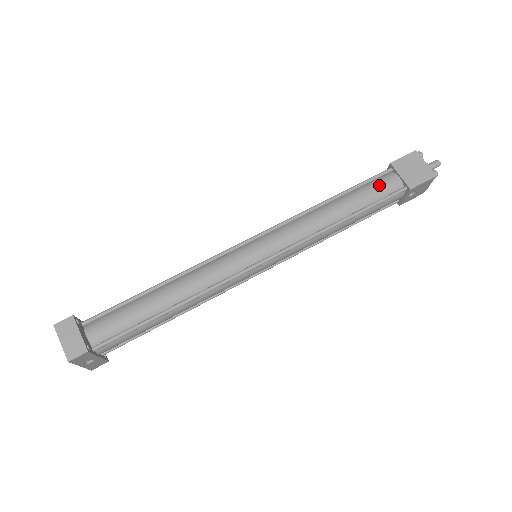
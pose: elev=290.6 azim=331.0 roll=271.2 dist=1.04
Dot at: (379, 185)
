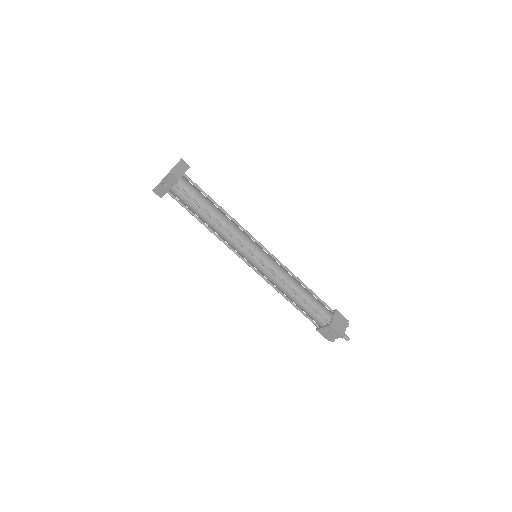
Dot at: (323, 307)
